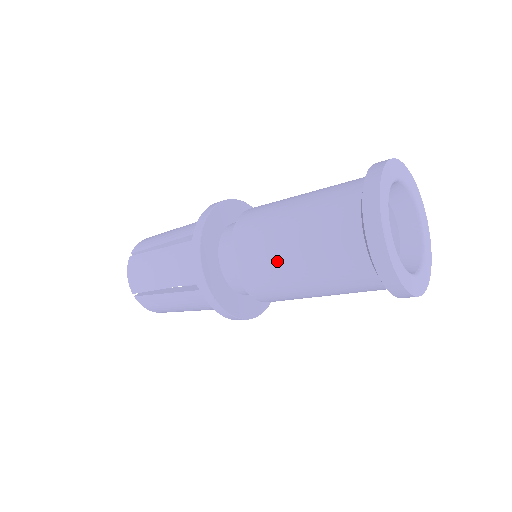
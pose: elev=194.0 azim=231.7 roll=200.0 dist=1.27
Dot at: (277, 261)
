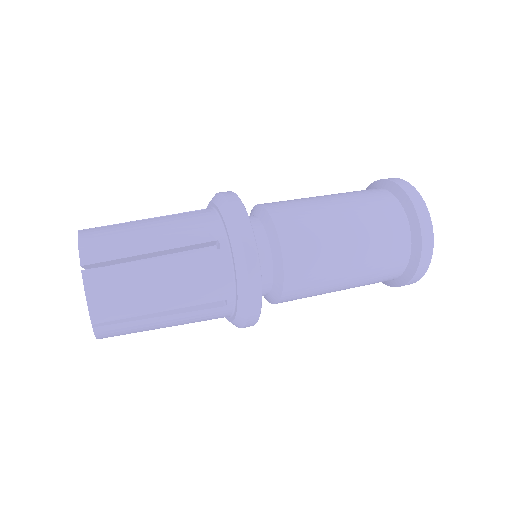
Dot at: (334, 270)
